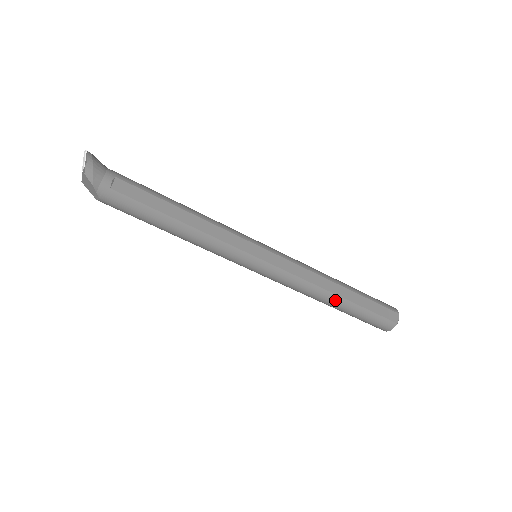
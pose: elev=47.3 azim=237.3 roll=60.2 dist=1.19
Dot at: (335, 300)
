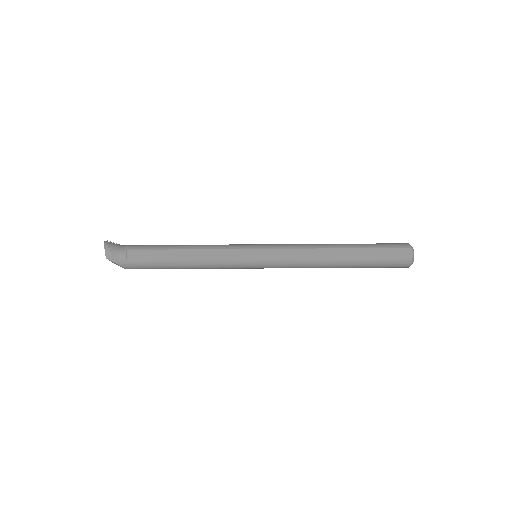
Dot at: (339, 262)
